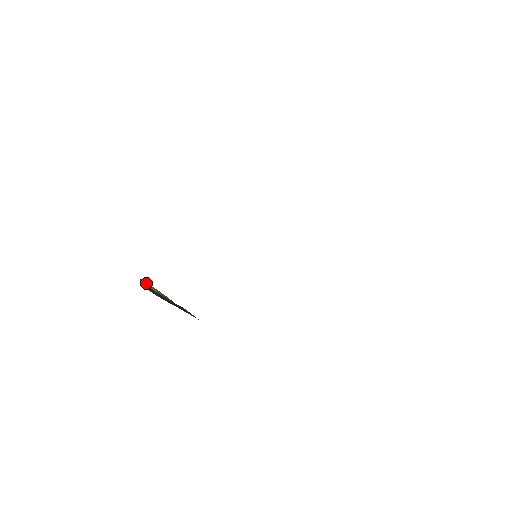
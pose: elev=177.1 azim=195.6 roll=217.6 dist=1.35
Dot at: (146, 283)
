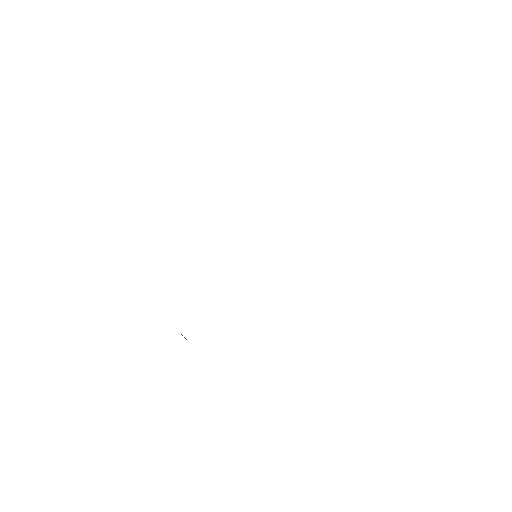
Dot at: occluded
